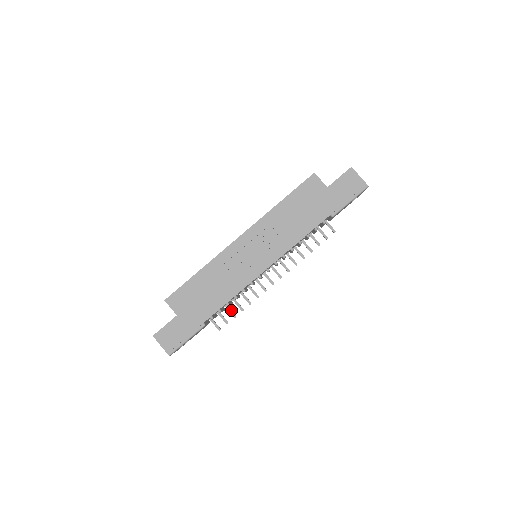
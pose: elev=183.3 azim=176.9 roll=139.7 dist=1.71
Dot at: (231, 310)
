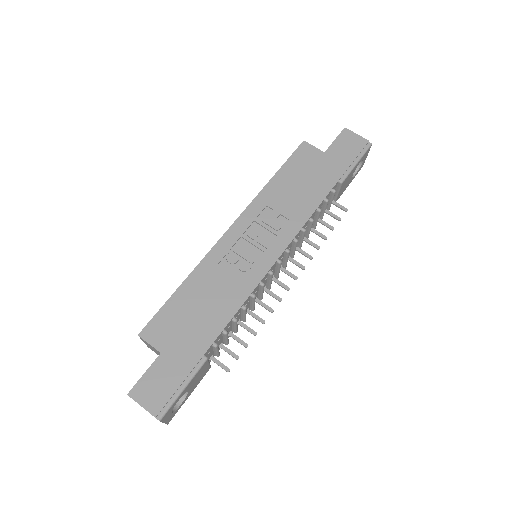
Dot at: (238, 338)
